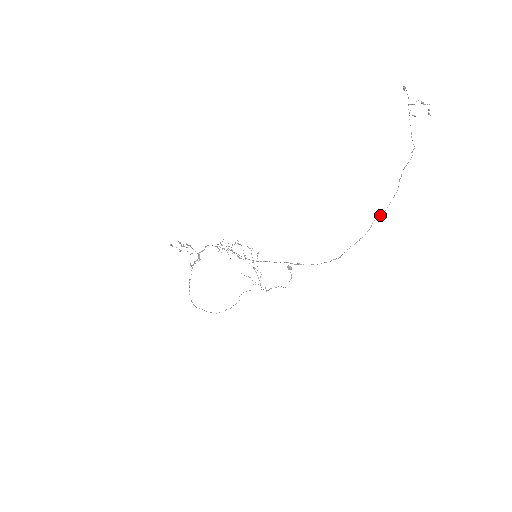
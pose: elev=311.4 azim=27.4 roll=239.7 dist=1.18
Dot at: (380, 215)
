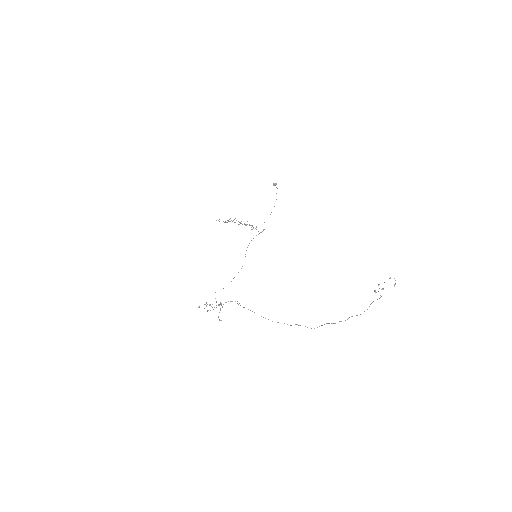
Dot at: occluded
